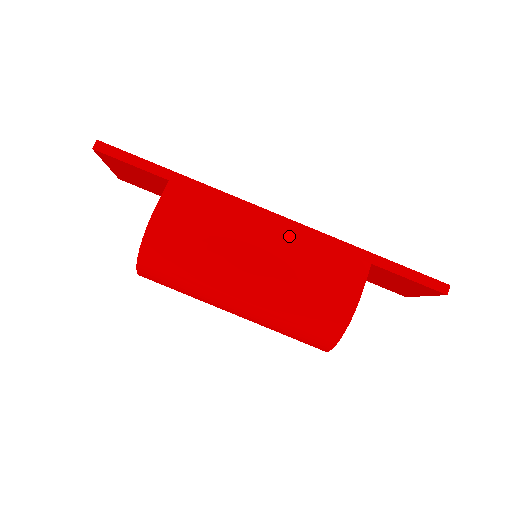
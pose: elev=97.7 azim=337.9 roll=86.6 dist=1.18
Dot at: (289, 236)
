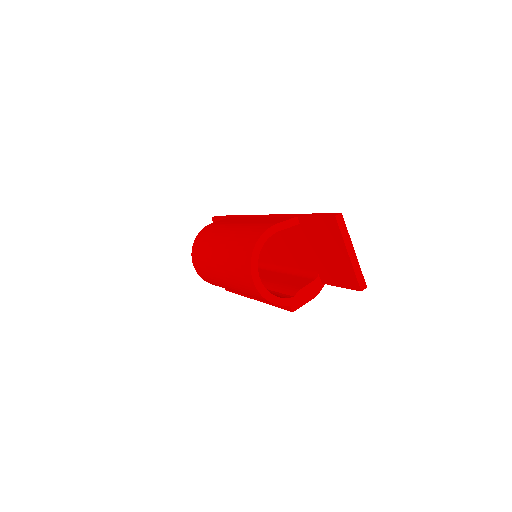
Dot at: (262, 218)
